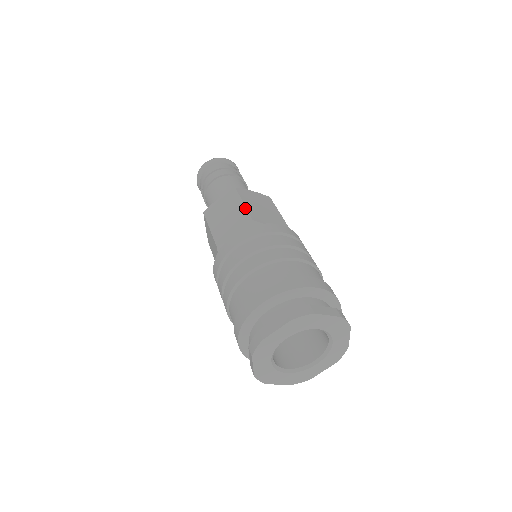
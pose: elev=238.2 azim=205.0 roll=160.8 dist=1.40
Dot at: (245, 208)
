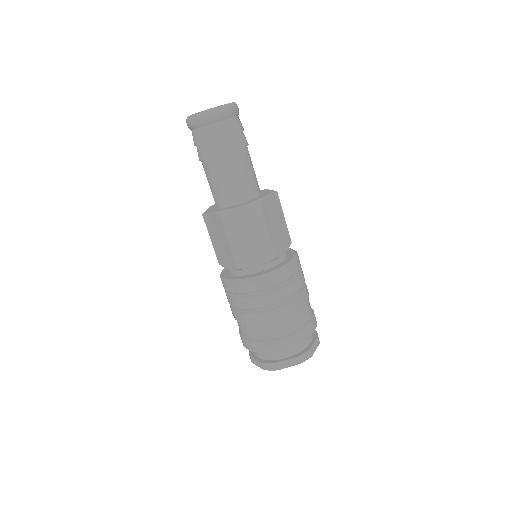
Dot at: (270, 240)
